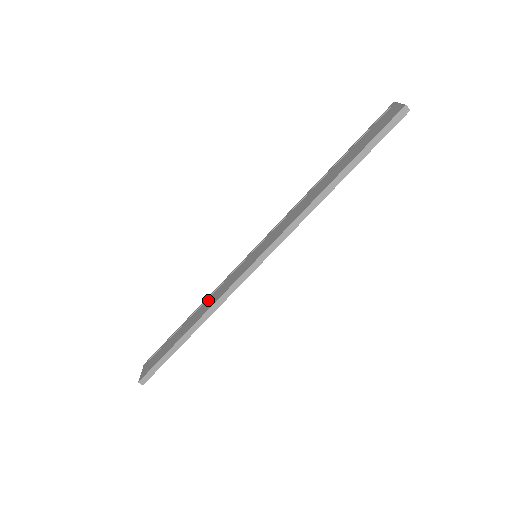
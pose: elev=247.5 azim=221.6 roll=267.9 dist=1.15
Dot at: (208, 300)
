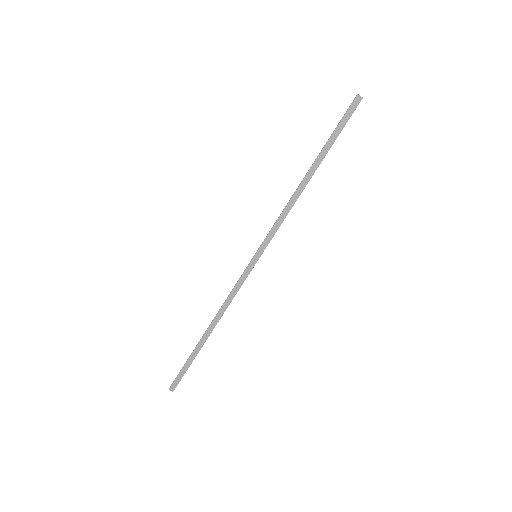
Dot at: occluded
